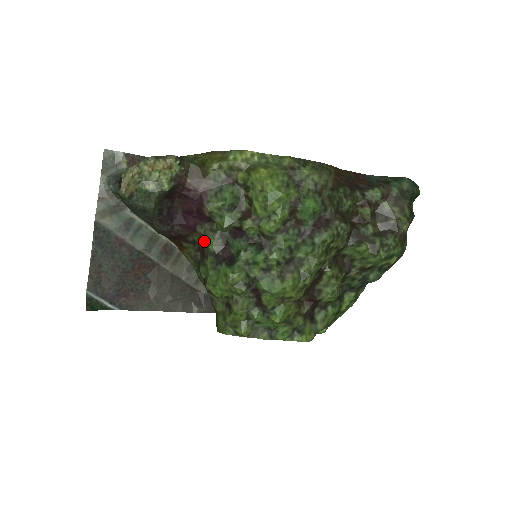
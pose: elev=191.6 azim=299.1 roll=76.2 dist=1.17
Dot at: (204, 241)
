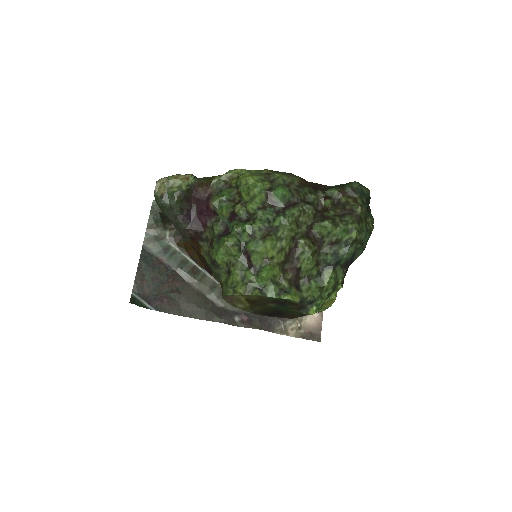
Dot at: (213, 234)
